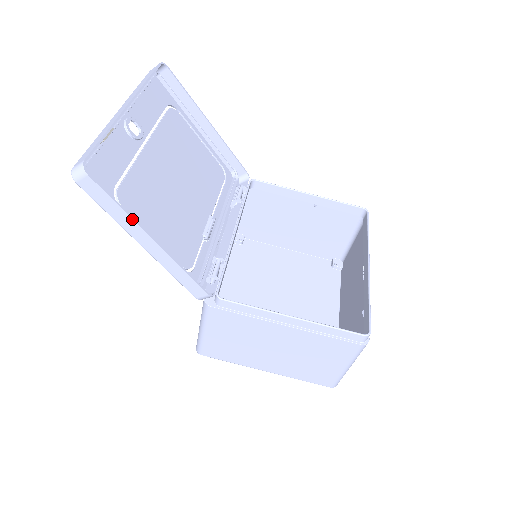
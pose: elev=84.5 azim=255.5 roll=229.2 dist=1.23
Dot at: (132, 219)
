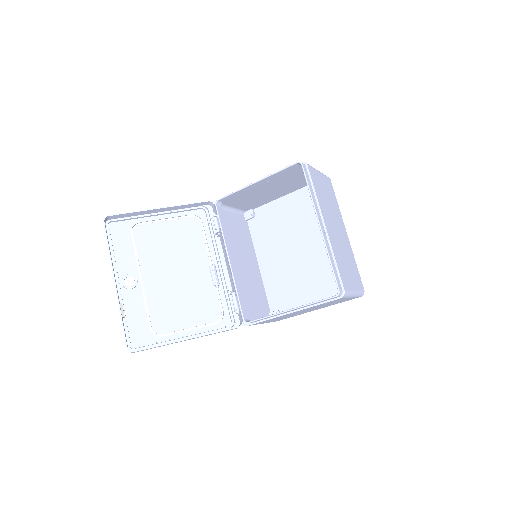
Dot at: occluded
